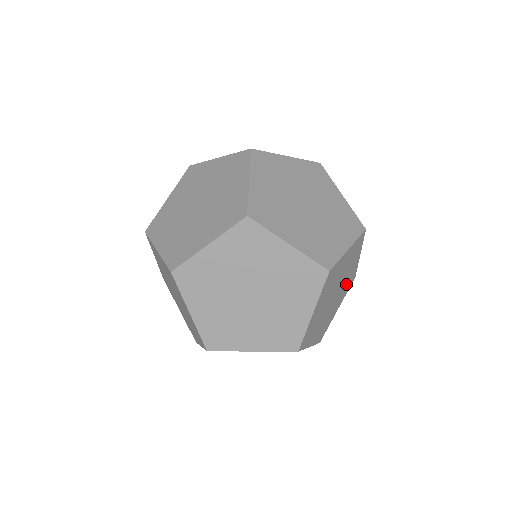
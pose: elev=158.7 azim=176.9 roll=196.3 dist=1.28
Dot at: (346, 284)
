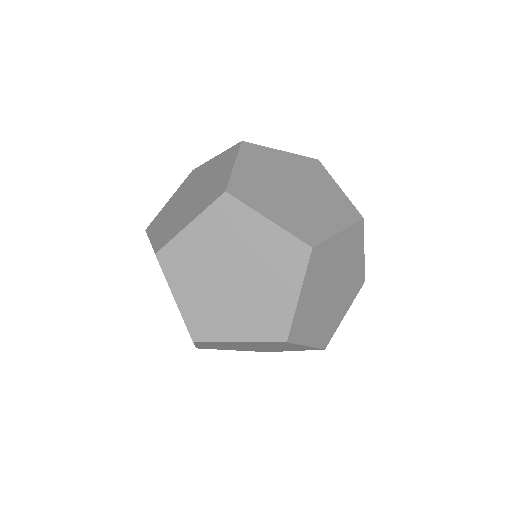
Dot at: (348, 251)
